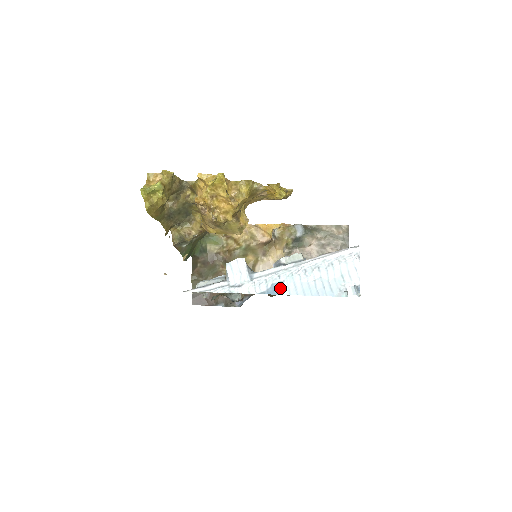
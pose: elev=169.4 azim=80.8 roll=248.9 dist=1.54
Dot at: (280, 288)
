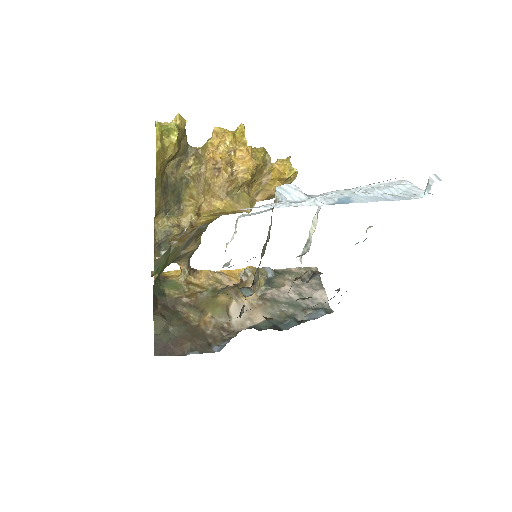
Dot at: (350, 200)
